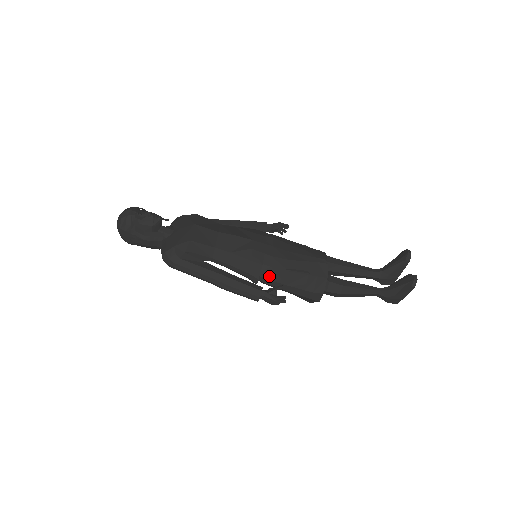
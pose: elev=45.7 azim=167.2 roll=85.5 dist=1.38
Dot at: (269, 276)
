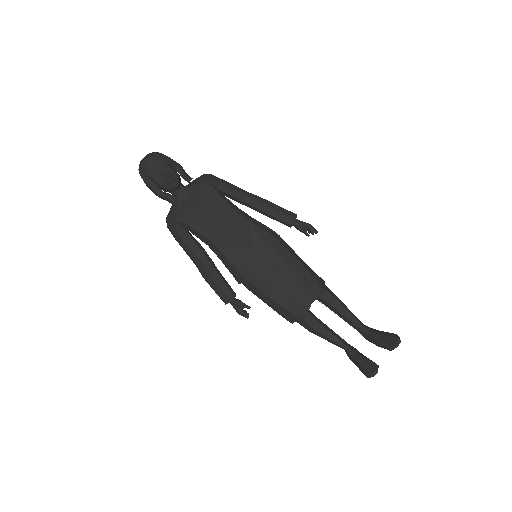
Dot at: (249, 288)
